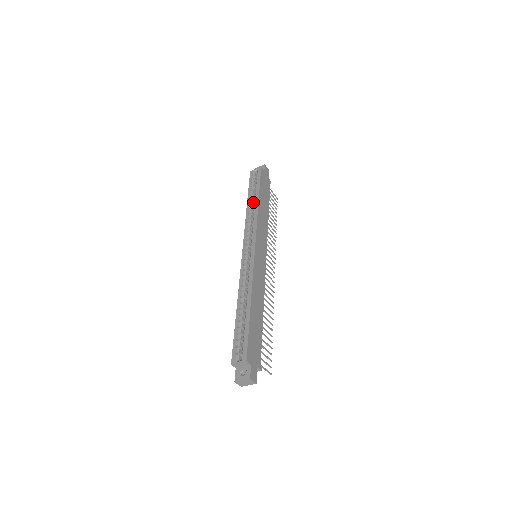
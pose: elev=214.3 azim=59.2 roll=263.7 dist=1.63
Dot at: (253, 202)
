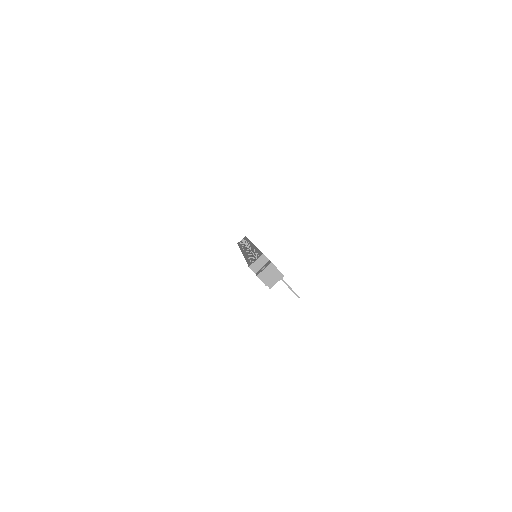
Dot at: occluded
